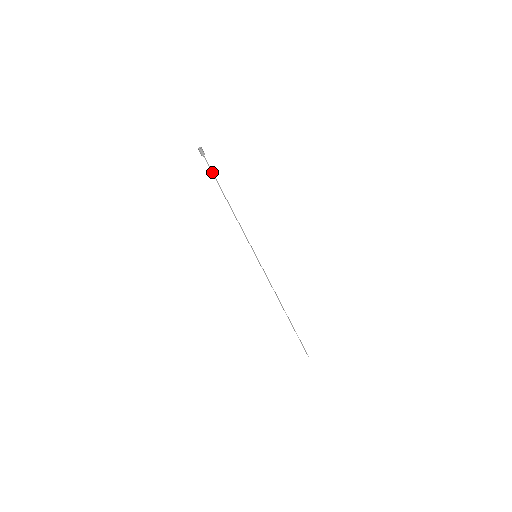
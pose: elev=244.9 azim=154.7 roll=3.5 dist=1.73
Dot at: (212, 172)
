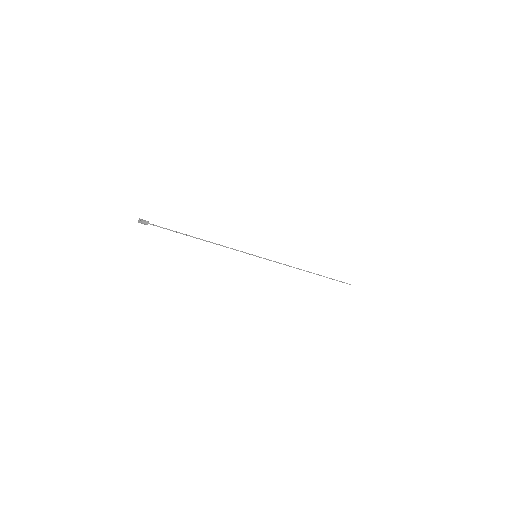
Dot at: (167, 229)
